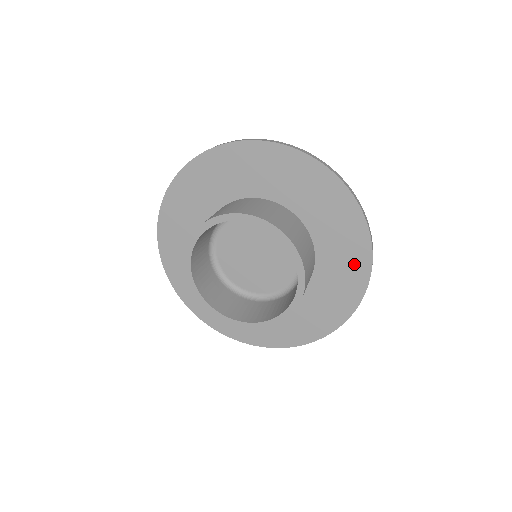
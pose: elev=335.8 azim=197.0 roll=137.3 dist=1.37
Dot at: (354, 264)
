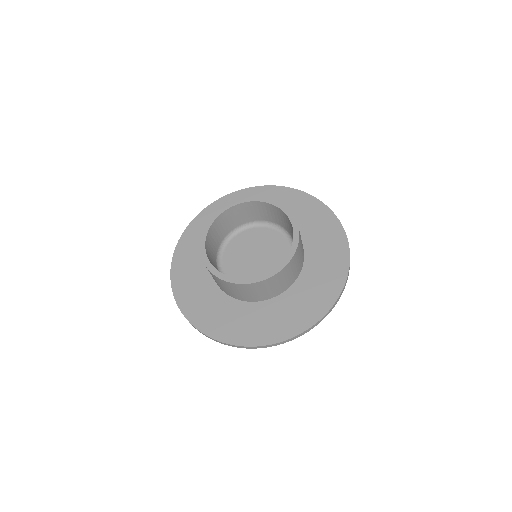
Dot at: (305, 205)
